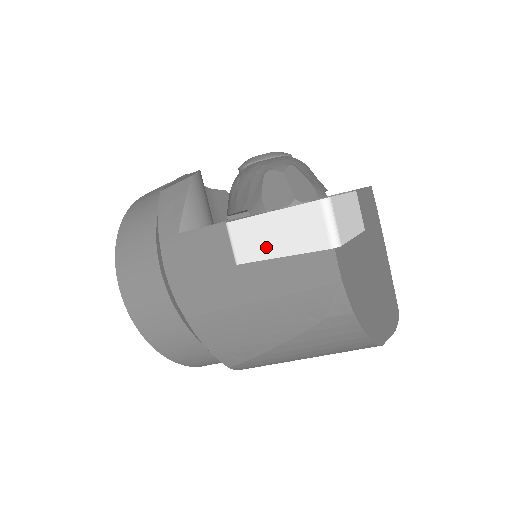
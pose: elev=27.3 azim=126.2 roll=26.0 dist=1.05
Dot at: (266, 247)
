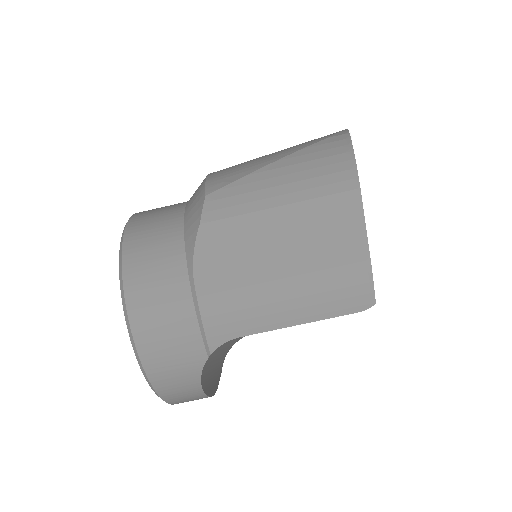
Dot at: occluded
